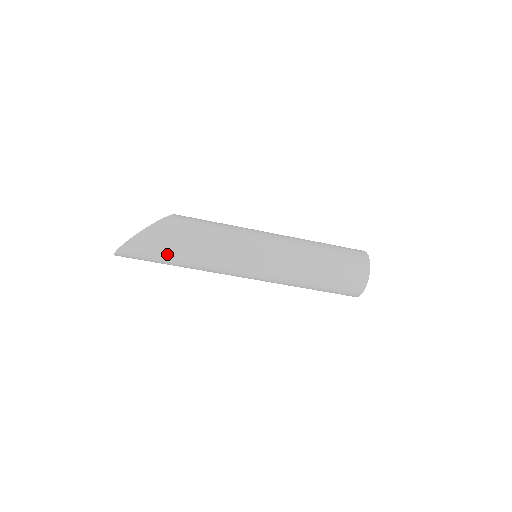
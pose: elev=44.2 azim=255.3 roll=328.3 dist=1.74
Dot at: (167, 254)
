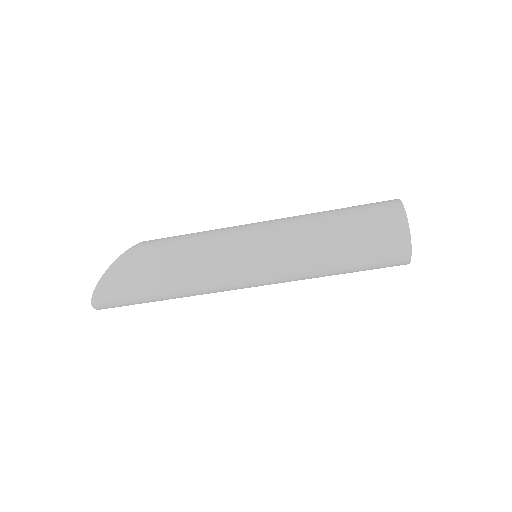
Dot at: (143, 288)
